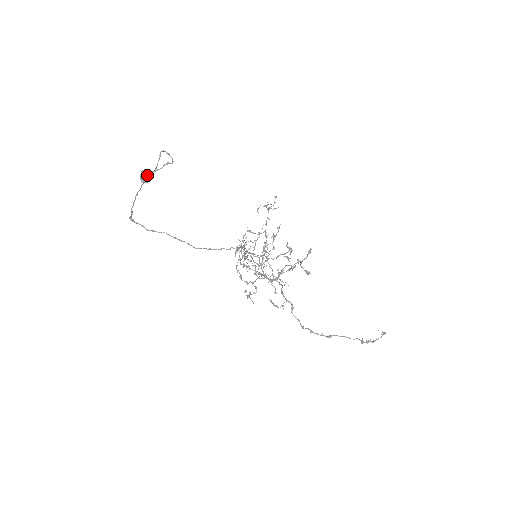
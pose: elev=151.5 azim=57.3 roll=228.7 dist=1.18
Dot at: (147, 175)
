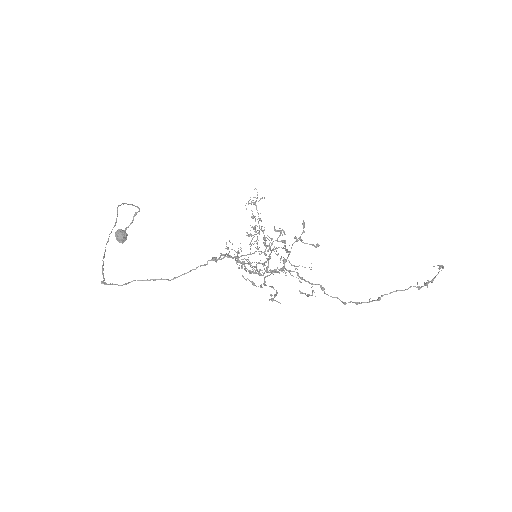
Dot at: (121, 234)
